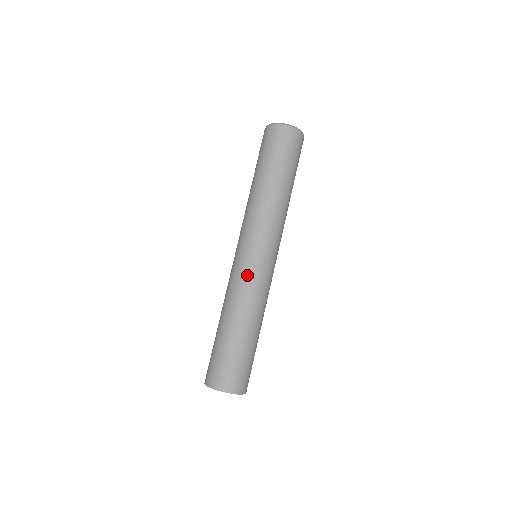
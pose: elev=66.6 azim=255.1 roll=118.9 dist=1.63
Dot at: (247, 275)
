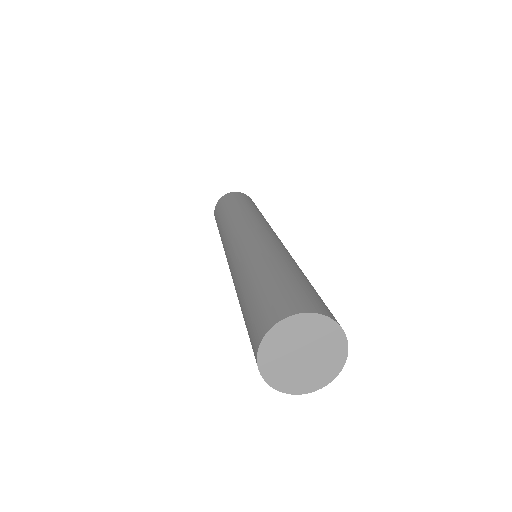
Dot at: (238, 248)
